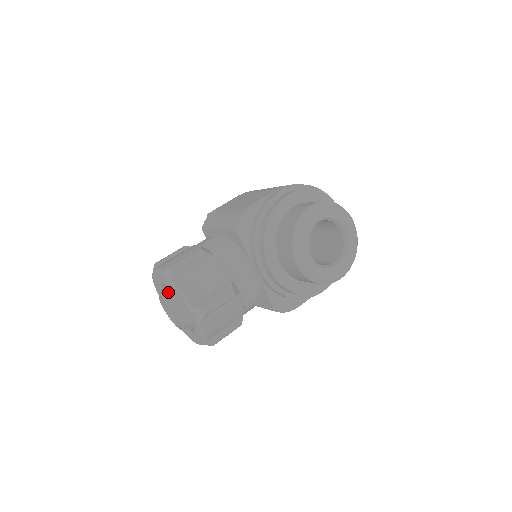
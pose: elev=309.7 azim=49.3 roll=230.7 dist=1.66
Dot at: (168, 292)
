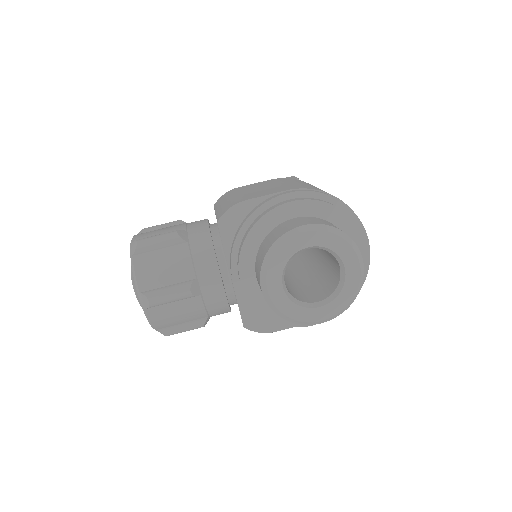
Dot at: occluded
